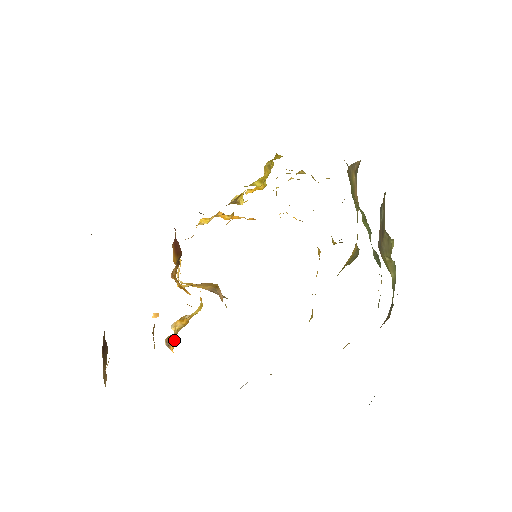
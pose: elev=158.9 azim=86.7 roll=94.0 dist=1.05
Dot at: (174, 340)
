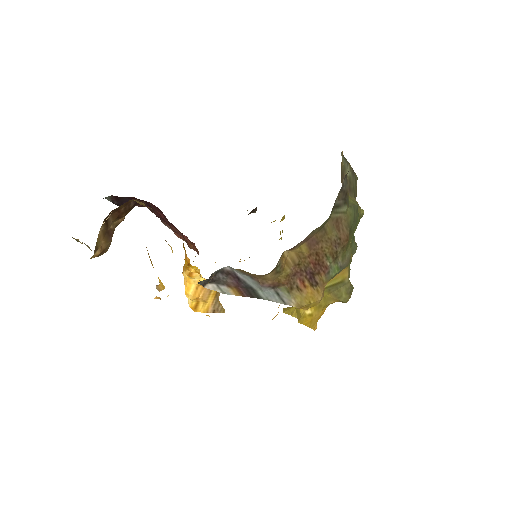
Dot at: occluded
